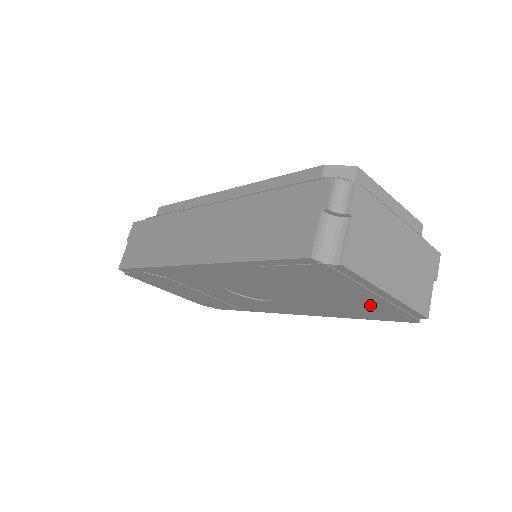
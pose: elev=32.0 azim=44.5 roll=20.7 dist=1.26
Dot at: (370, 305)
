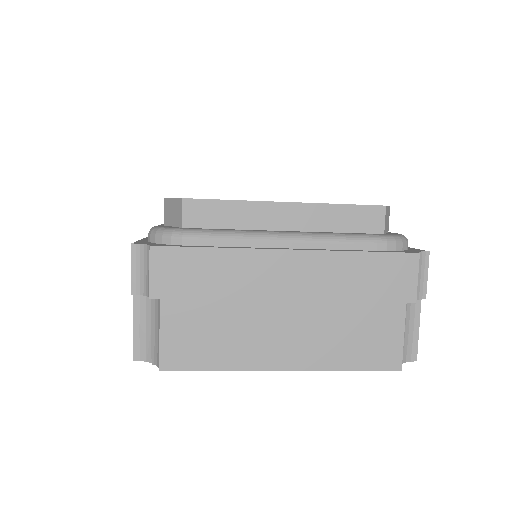
Dot at: occluded
